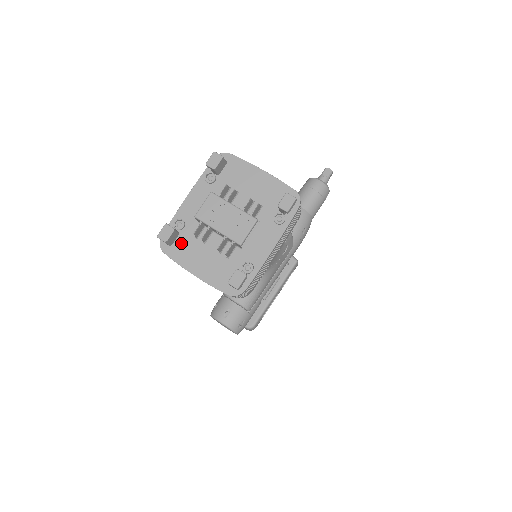
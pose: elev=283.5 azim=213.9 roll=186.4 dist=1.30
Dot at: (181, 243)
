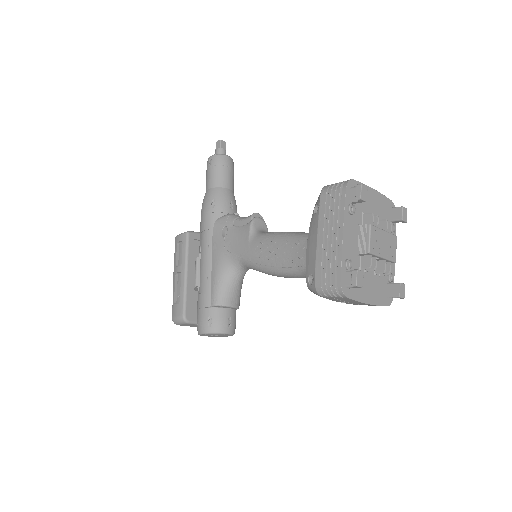
Dot at: occluded
